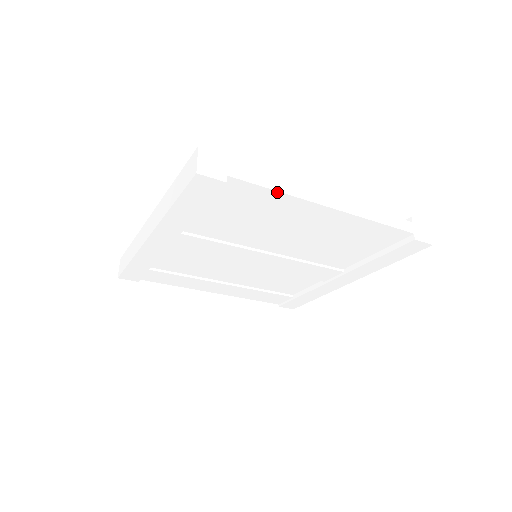
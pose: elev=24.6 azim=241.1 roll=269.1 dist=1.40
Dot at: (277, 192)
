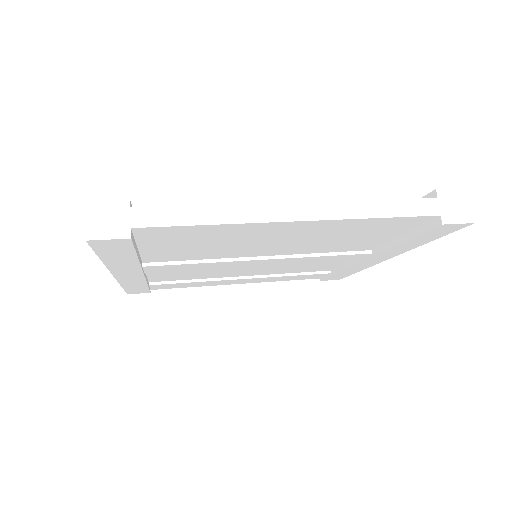
Dot at: (210, 225)
